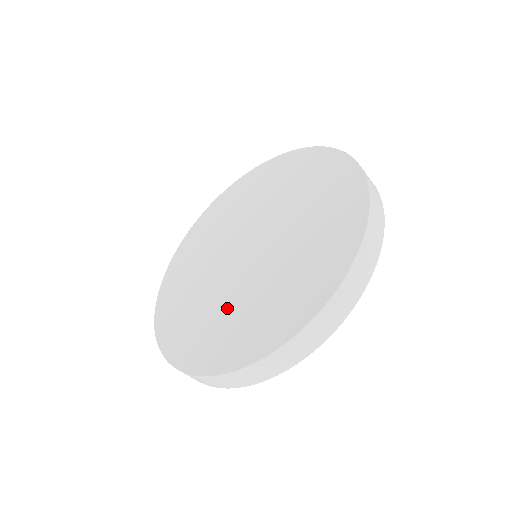
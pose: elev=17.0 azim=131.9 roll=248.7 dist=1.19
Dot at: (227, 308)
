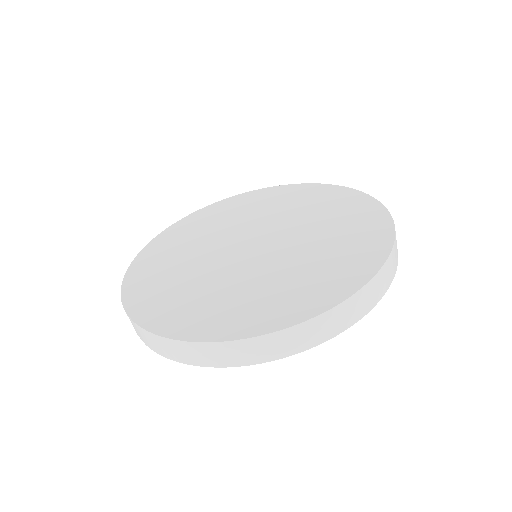
Dot at: (186, 263)
